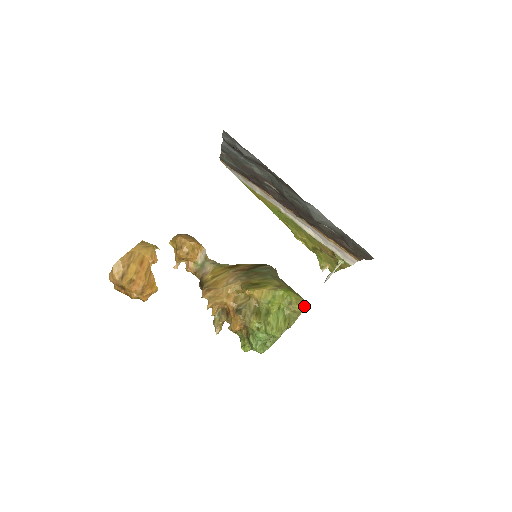
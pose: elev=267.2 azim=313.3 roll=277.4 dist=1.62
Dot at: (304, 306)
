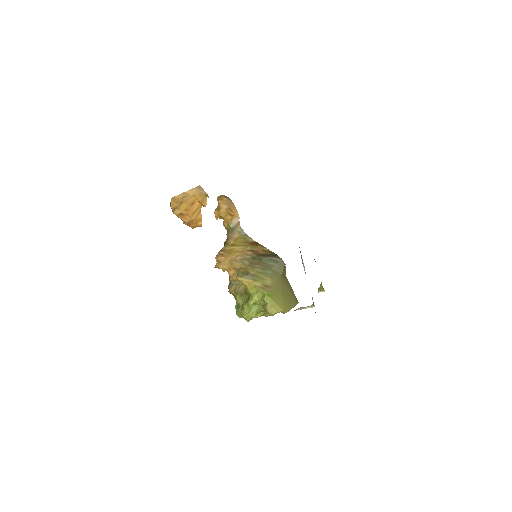
Dot at: (276, 313)
